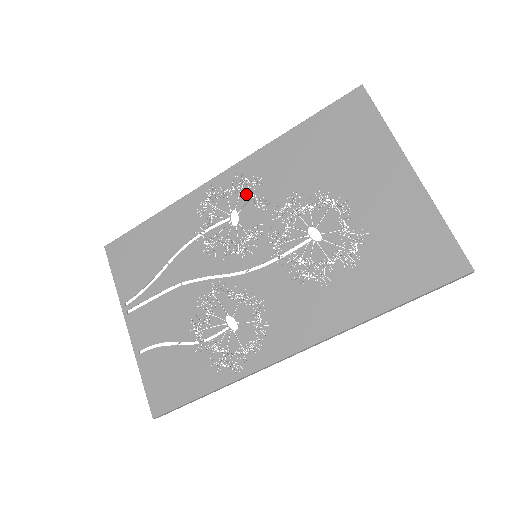
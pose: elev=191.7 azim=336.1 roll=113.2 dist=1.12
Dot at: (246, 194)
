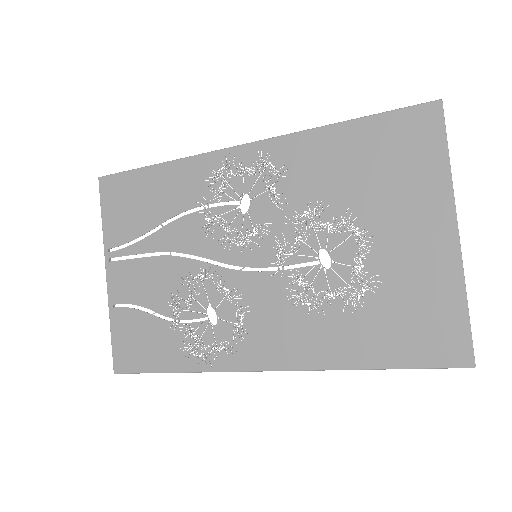
Dot at: occluded
